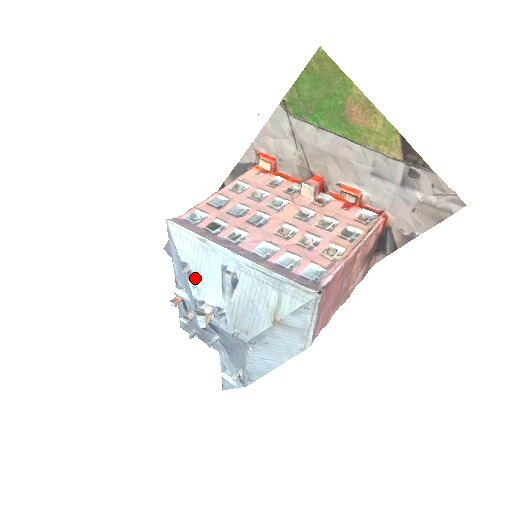
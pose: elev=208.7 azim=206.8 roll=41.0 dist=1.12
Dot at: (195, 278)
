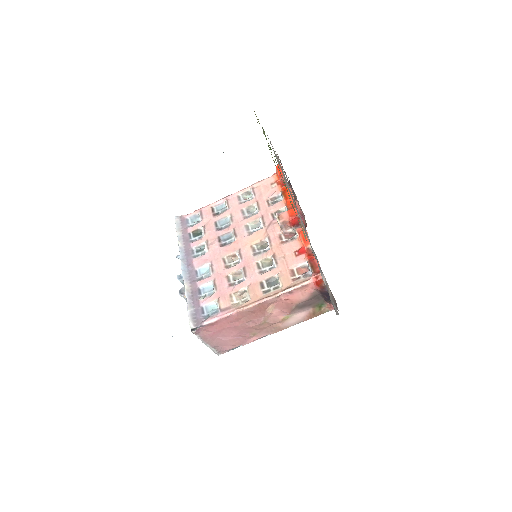
Dot at: occluded
